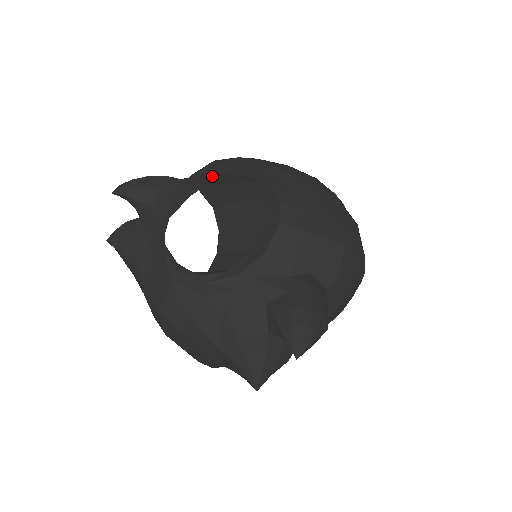
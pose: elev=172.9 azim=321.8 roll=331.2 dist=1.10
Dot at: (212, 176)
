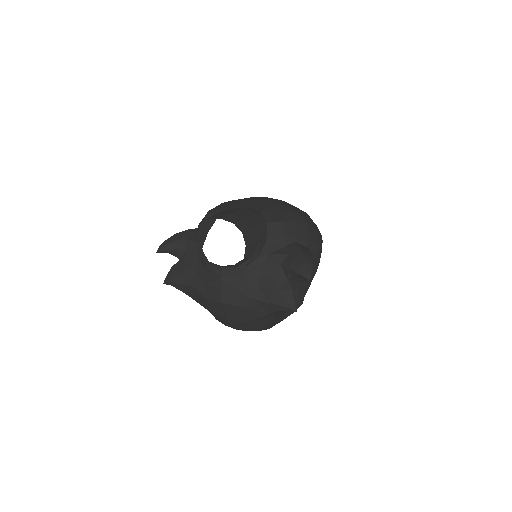
Dot at: (220, 213)
